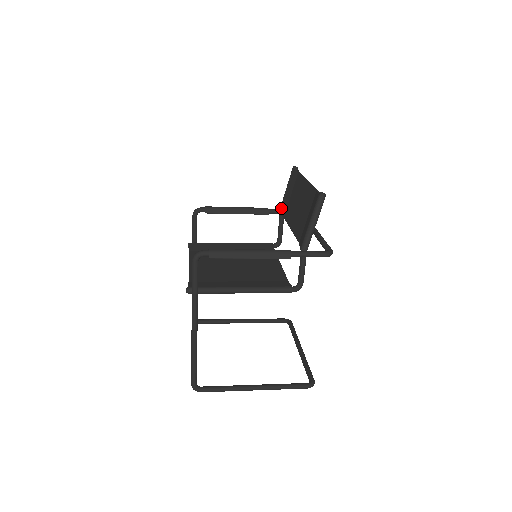
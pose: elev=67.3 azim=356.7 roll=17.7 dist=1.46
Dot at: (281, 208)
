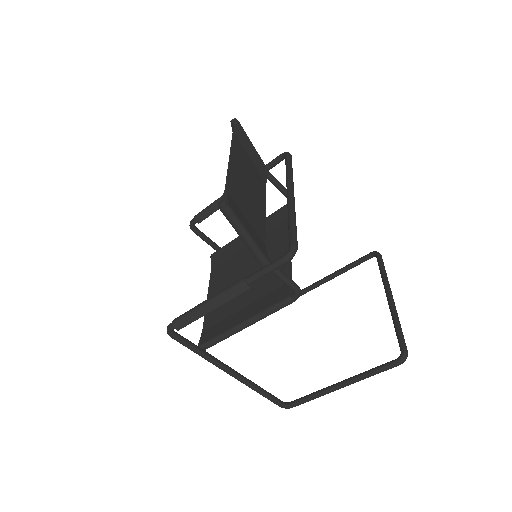
Dot at: occluded
